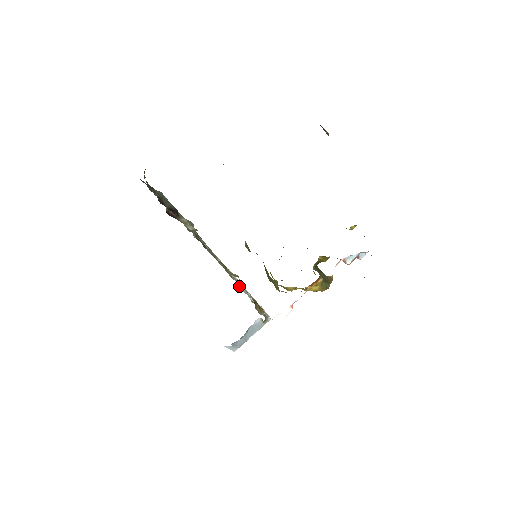
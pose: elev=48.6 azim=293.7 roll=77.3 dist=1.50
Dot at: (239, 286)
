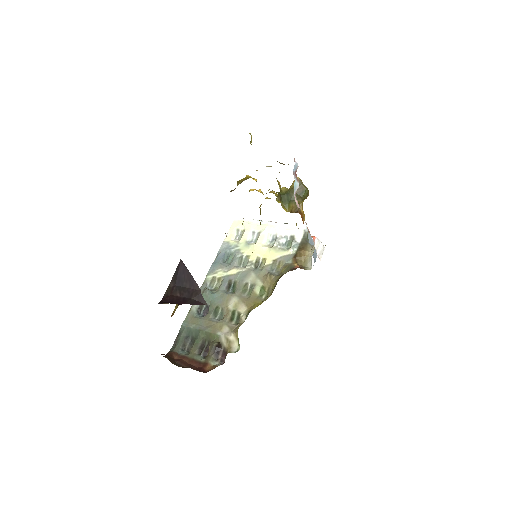
Dot at: (266, 242)
